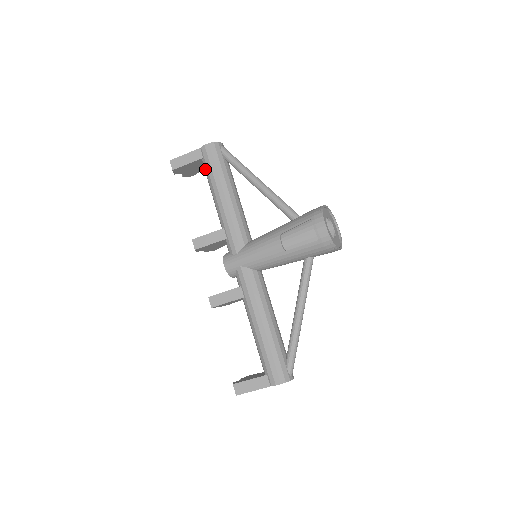
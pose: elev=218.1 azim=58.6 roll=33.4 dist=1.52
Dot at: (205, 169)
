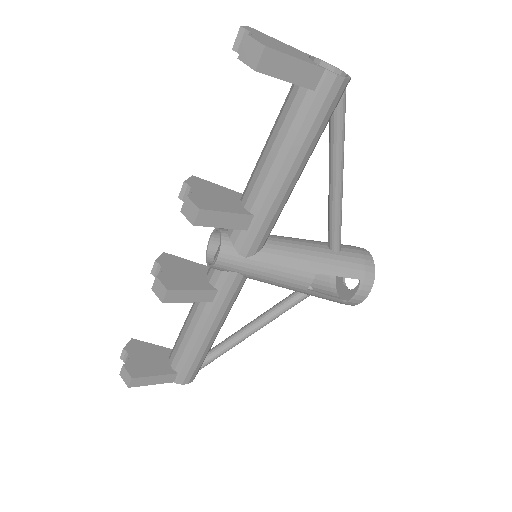
Dot at: (300, 109)
